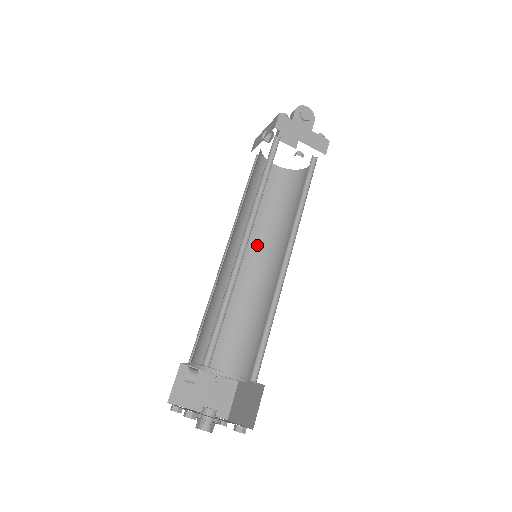
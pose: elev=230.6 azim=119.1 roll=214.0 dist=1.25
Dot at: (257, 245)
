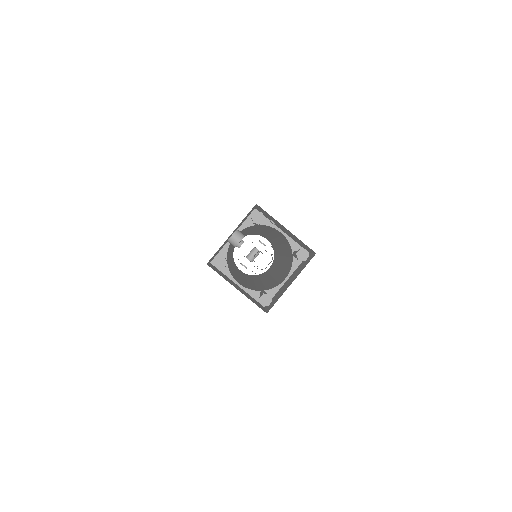
Dot at: occluded
